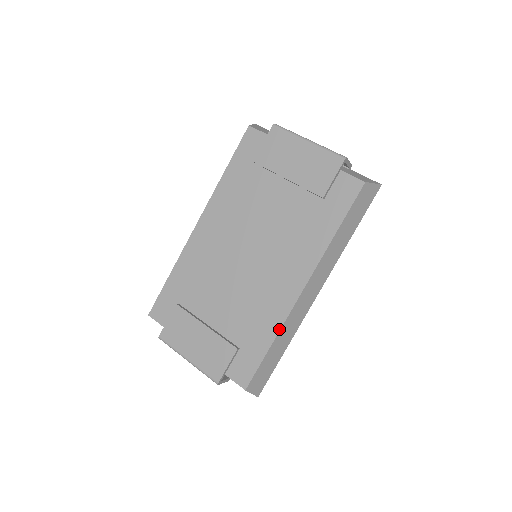
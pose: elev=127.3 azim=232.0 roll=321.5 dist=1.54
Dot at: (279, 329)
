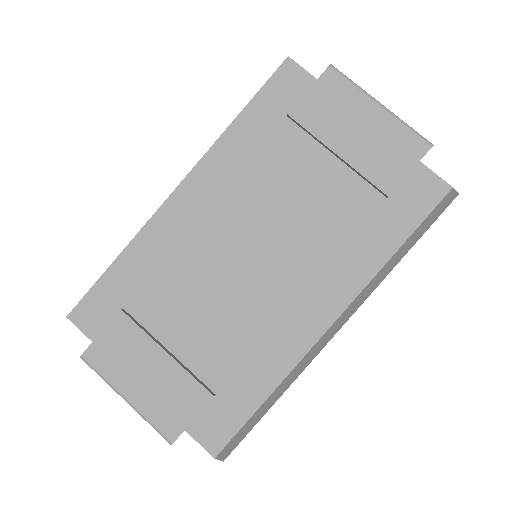
Dot at: (284, 376)
